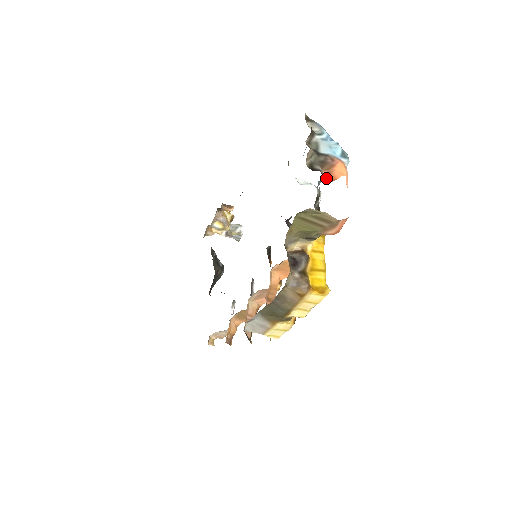
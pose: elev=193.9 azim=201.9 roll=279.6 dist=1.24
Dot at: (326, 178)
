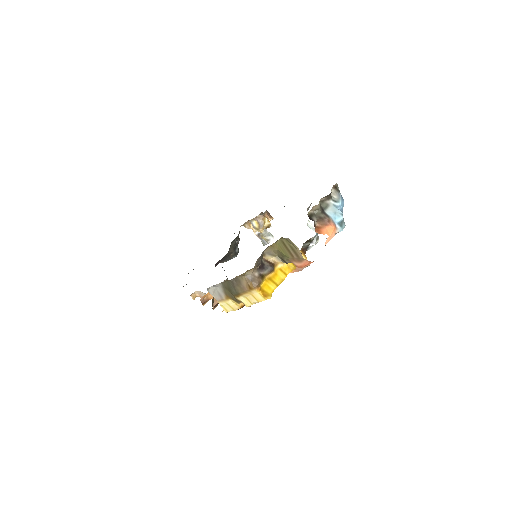
Dot at: (316, 229)
